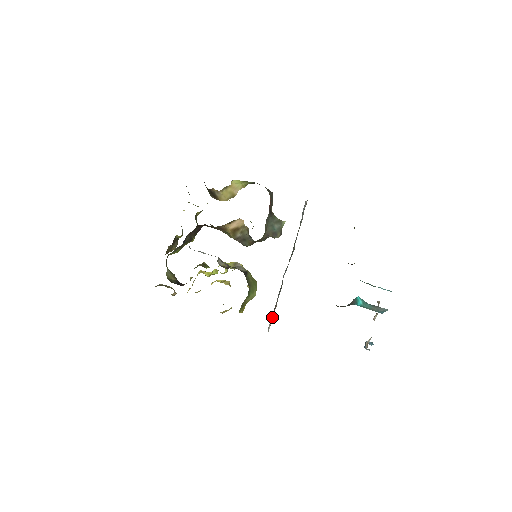
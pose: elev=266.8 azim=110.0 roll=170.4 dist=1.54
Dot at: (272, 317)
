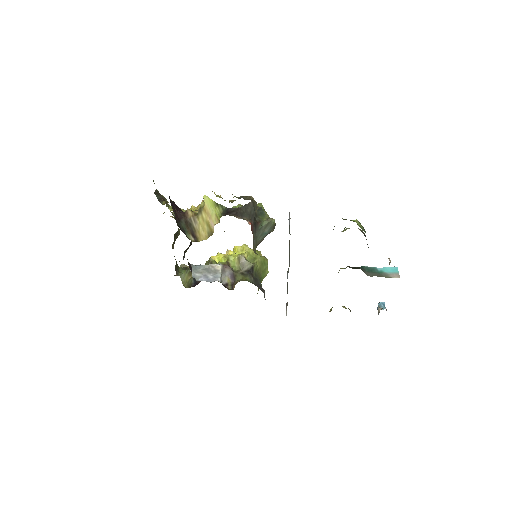
Dot at: (286, 308)
